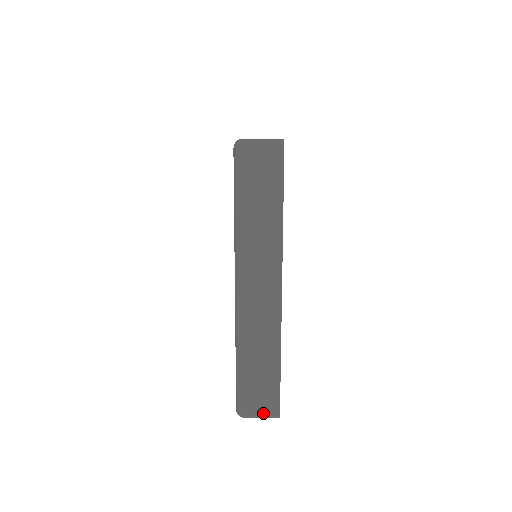
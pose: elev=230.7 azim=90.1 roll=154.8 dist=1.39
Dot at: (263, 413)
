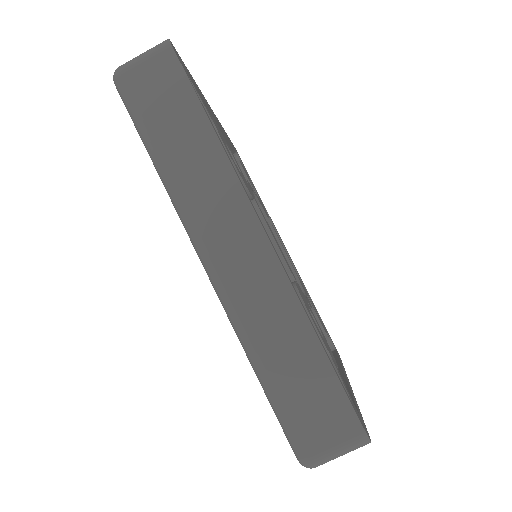
Dot at: (338, 443)
